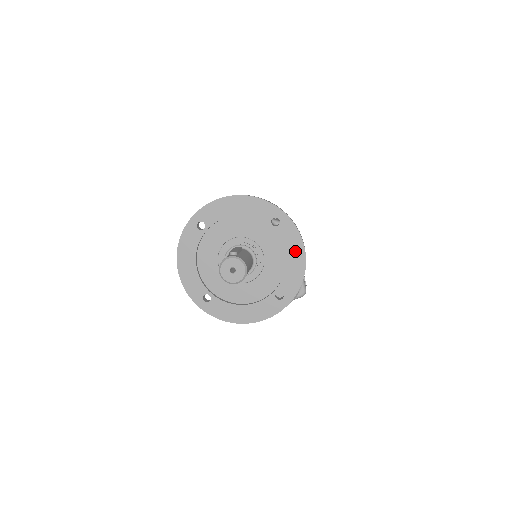
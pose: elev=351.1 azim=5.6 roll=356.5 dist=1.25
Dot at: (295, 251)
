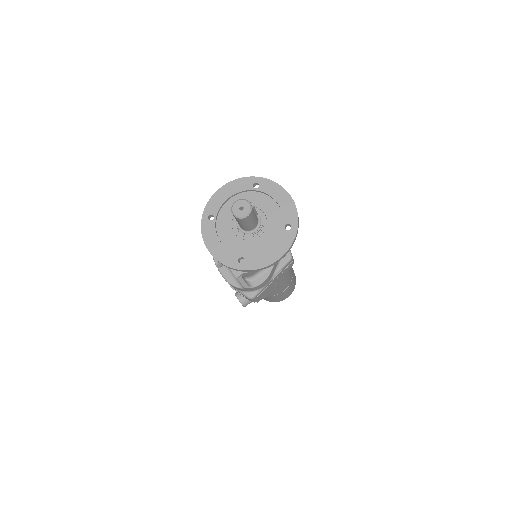
Dot at: (277, 251)
